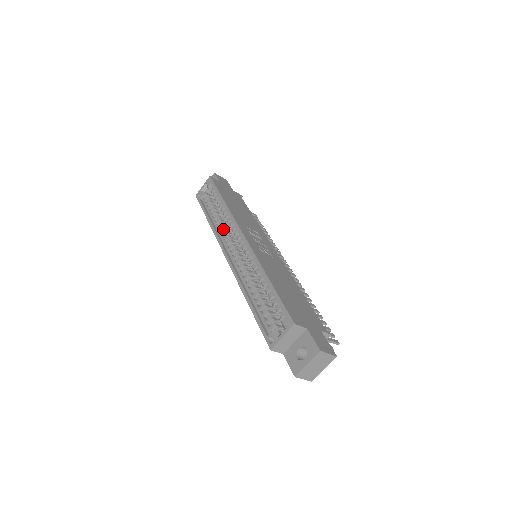
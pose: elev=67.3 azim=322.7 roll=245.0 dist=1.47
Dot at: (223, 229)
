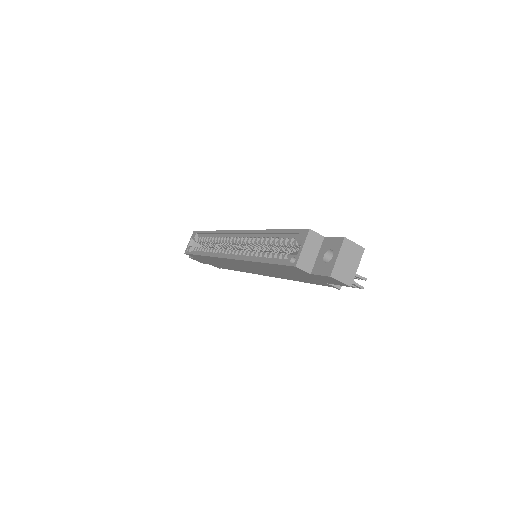
Dot at: (217, 249)
